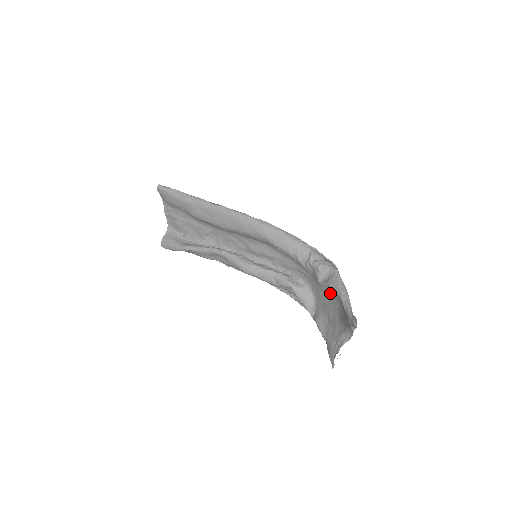
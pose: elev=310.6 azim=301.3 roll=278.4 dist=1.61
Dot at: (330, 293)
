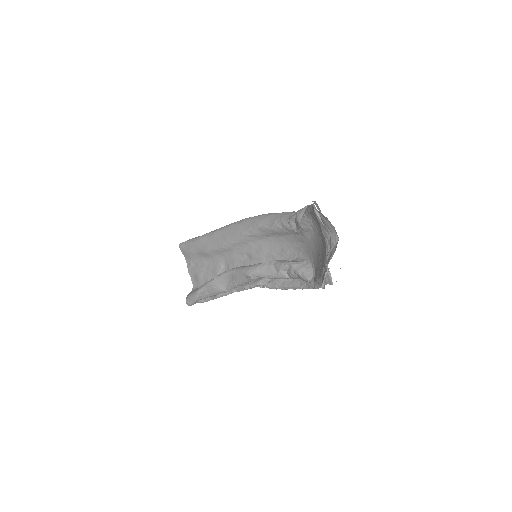
Dot at: (315, 235)
